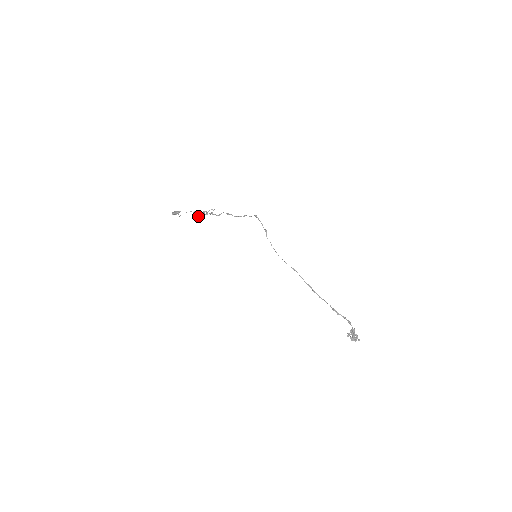
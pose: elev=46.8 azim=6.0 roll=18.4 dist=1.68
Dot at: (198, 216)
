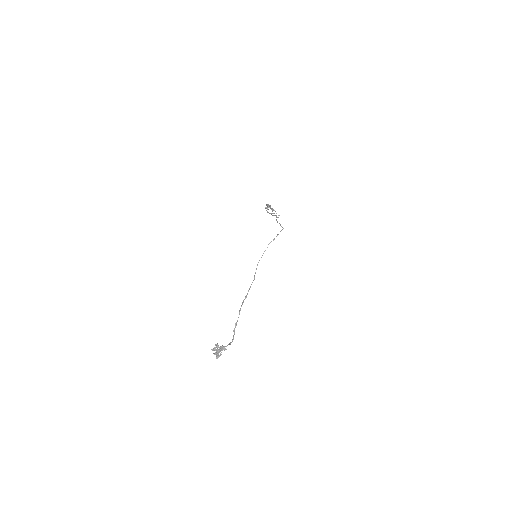
Dot at: (271, 213)
